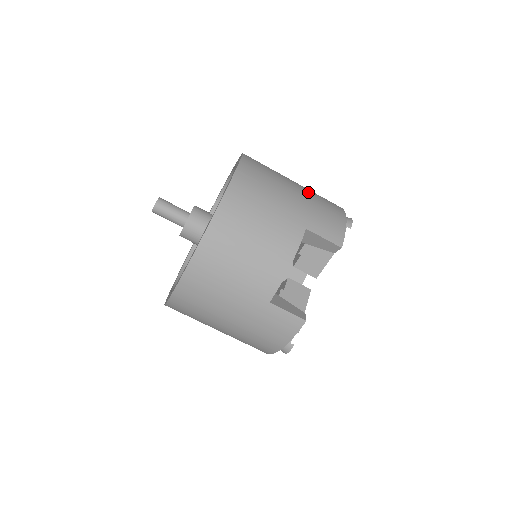
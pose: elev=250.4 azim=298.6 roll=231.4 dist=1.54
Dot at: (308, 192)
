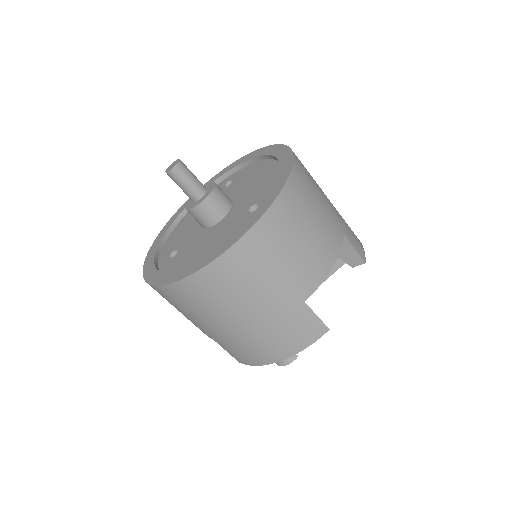
Dot at: occluded
